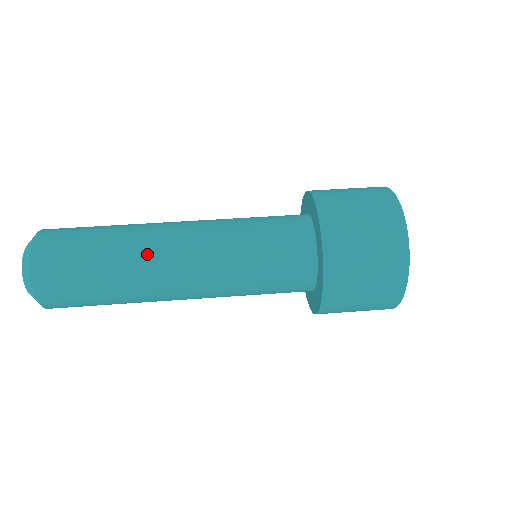
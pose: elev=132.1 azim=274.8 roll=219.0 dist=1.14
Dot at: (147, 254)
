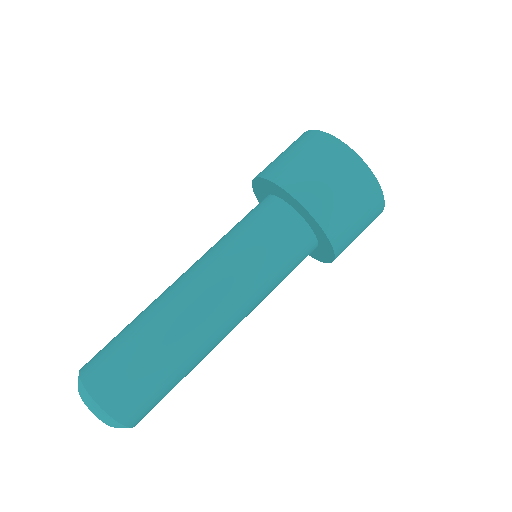
Dot at: (175, 313)
